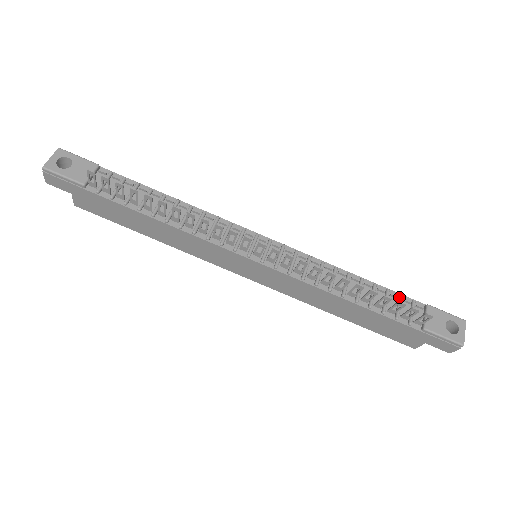
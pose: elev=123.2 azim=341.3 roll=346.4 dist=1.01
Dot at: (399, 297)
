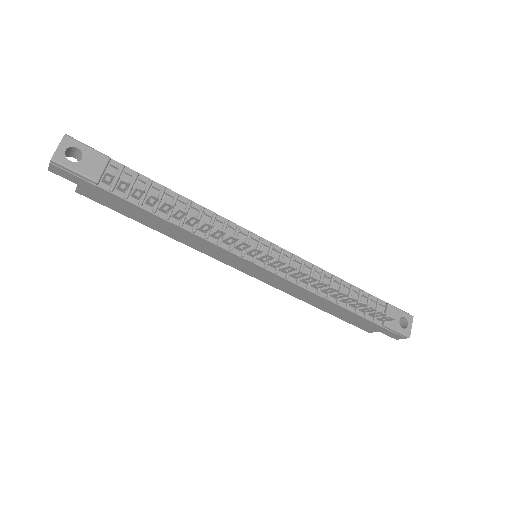
Dot at: (369, 297)
